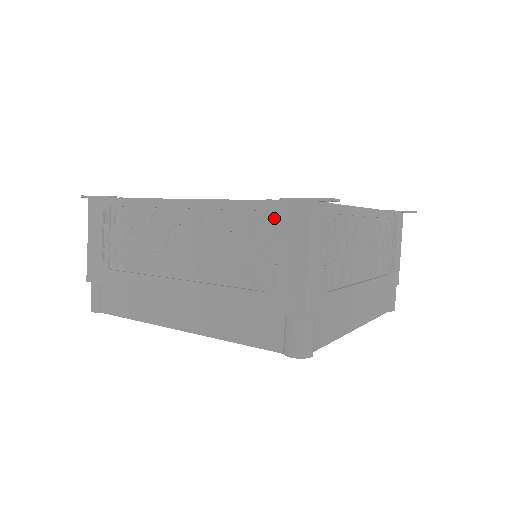
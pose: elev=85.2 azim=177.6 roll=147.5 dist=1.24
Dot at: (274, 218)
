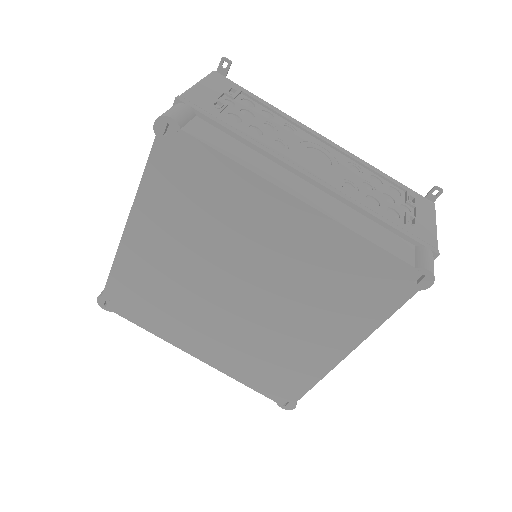
Dot at: occluded
